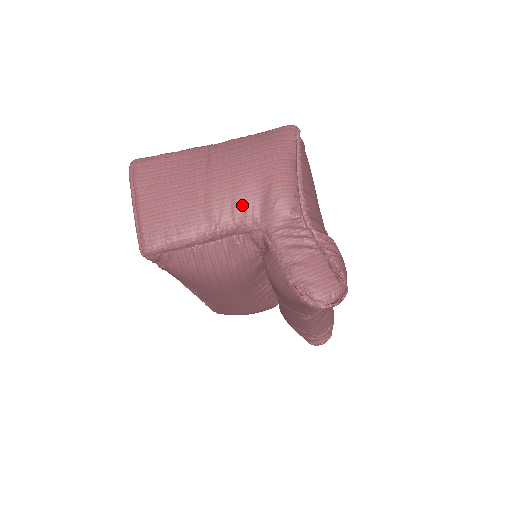
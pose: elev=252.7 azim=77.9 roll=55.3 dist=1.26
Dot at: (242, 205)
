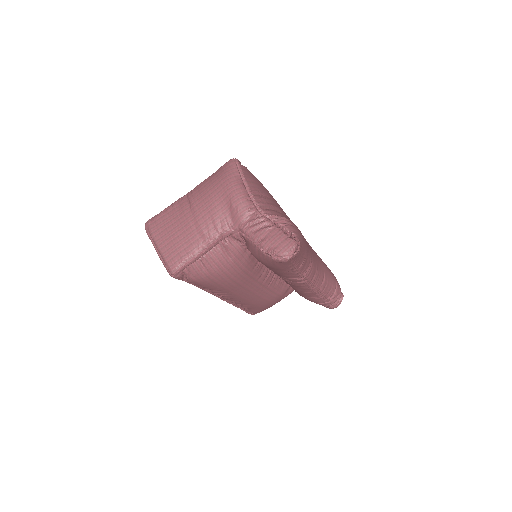
Dot at: (219, 220)
